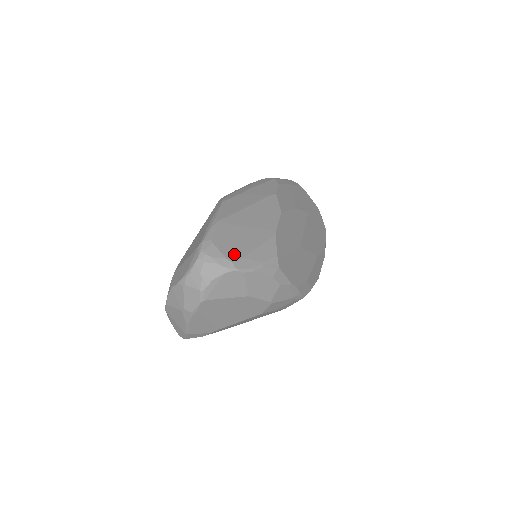
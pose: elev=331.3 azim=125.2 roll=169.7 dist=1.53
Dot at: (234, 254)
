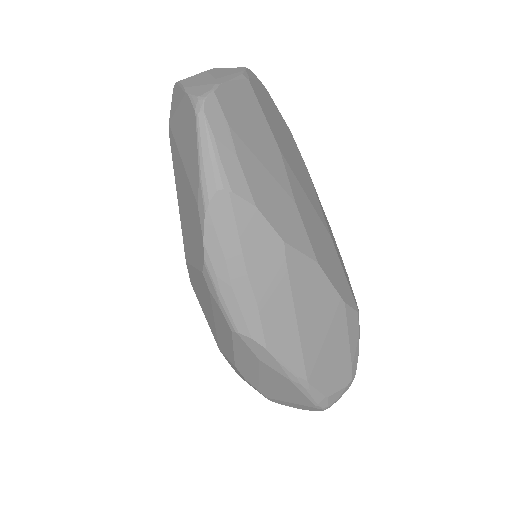
Dot at: (346, 375)
